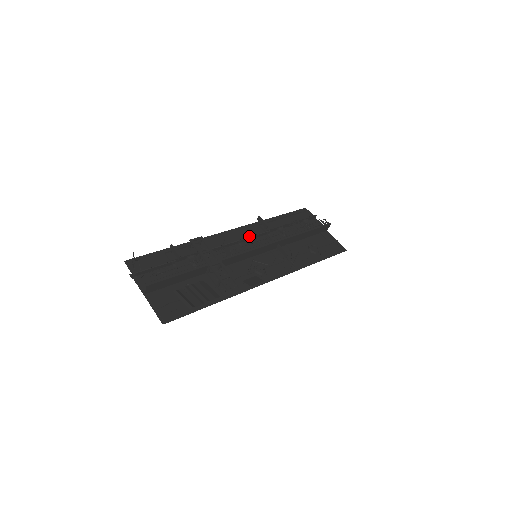
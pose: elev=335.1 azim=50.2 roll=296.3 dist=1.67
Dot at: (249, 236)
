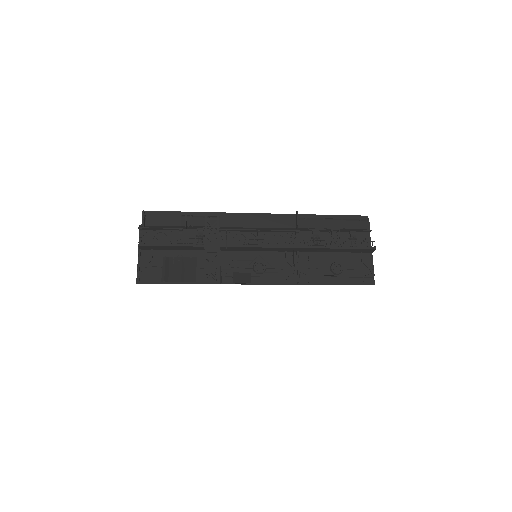
Dot at: (276, 227)
